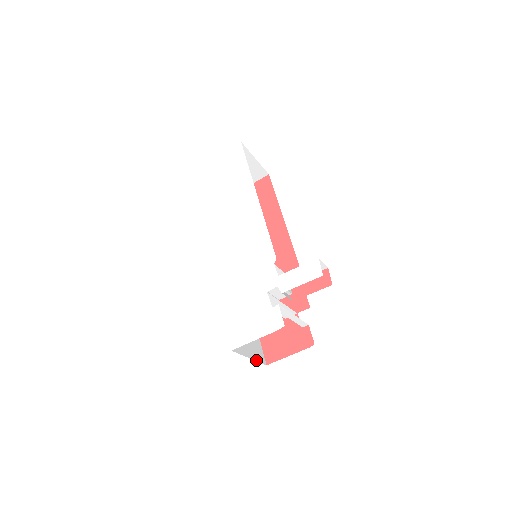
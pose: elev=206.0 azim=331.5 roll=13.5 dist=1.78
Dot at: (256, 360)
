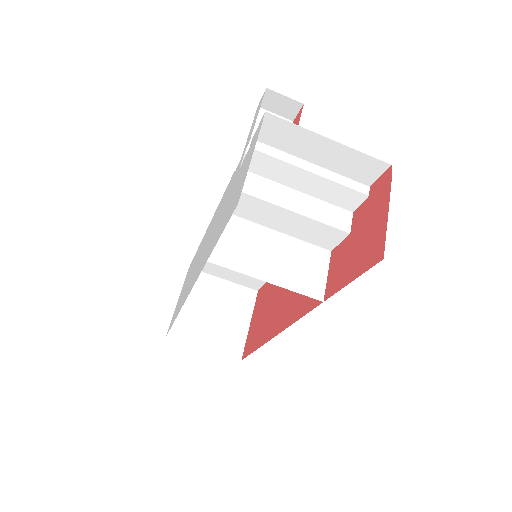
Dot at: occluded
